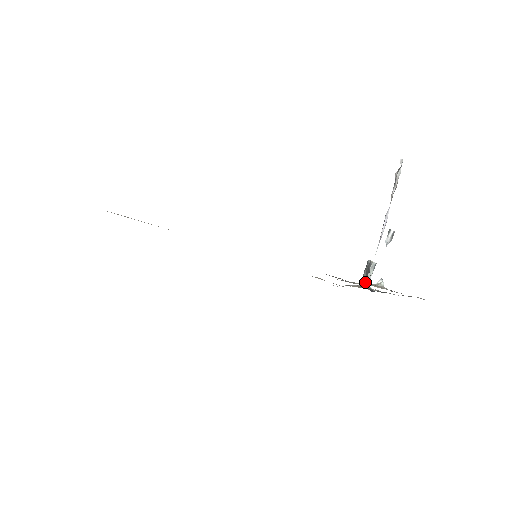
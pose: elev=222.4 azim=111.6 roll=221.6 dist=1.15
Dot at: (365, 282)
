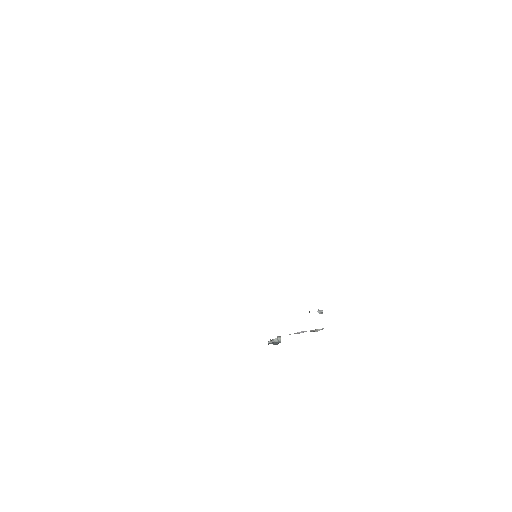
Dot at: occluded
